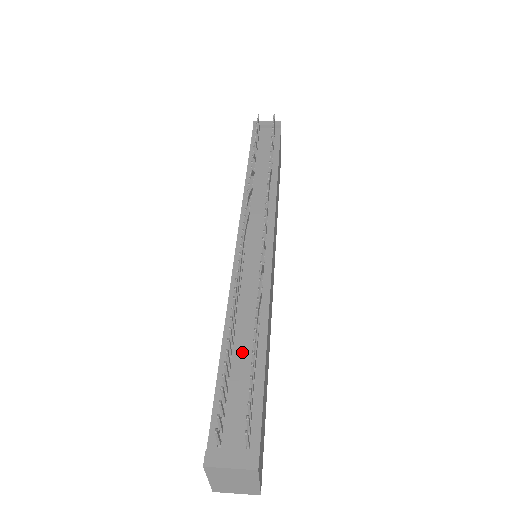
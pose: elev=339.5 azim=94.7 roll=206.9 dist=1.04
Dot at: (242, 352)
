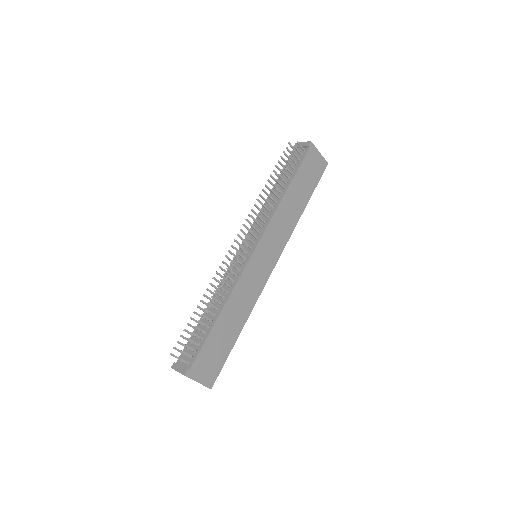
Dot at: occluded
